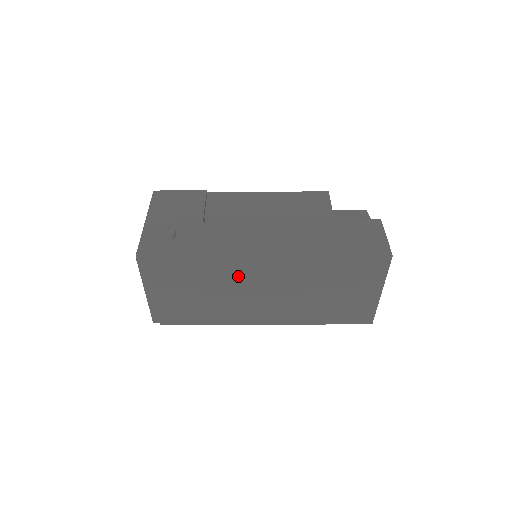
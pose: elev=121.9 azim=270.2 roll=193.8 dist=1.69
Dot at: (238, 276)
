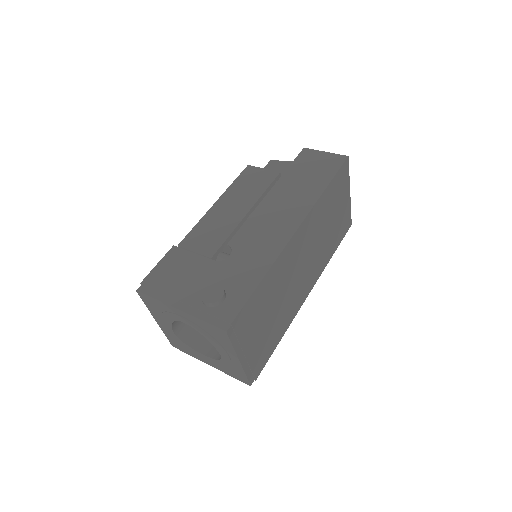
Dot at: (287, 268)
